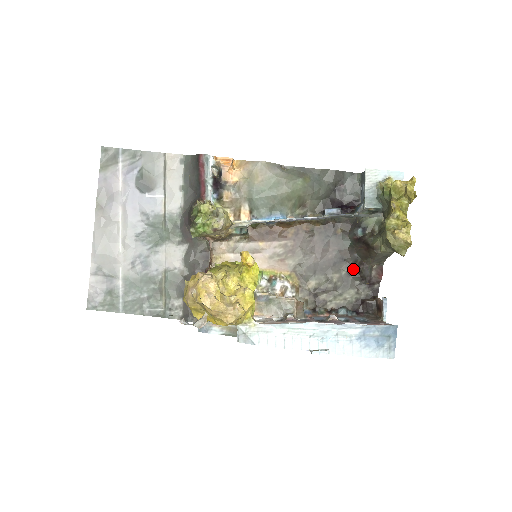
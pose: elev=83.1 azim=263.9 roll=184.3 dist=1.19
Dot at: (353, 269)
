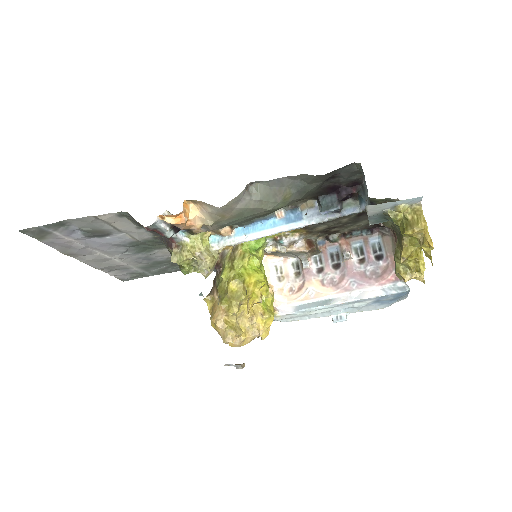
Dot at: (363, 212)
